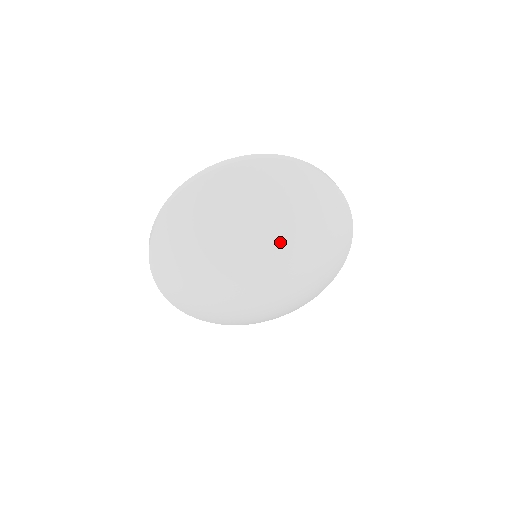
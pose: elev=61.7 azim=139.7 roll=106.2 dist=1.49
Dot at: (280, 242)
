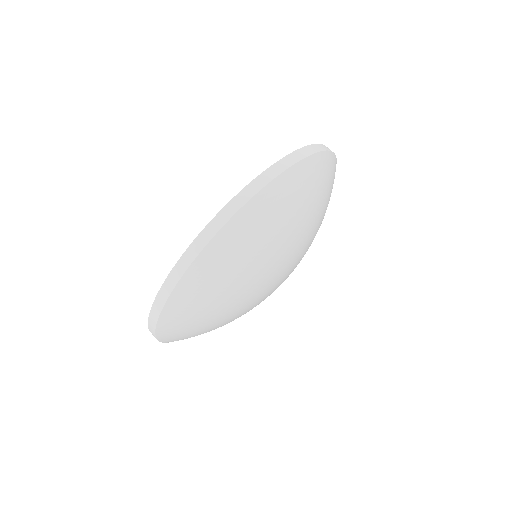
Dot at: (287, 258)
